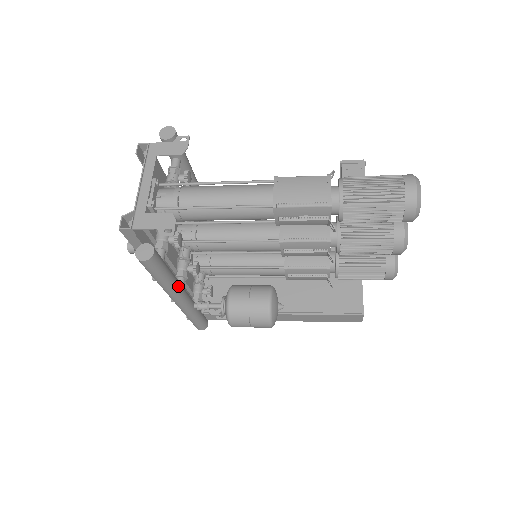
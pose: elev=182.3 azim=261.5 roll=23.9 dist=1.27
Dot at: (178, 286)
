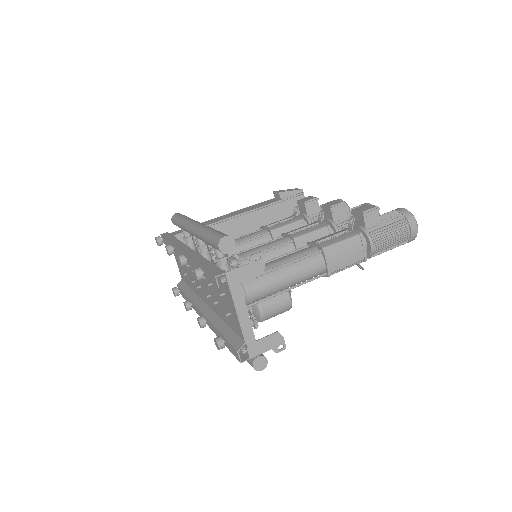
Dot at: occluded
